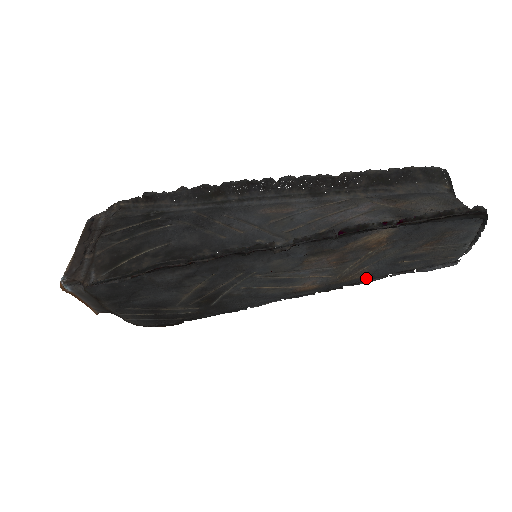
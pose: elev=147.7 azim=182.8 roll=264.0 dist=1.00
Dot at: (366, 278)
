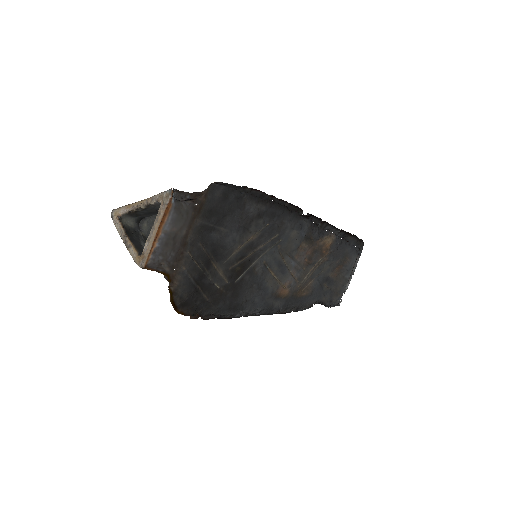
Dot at: (306, 300)
